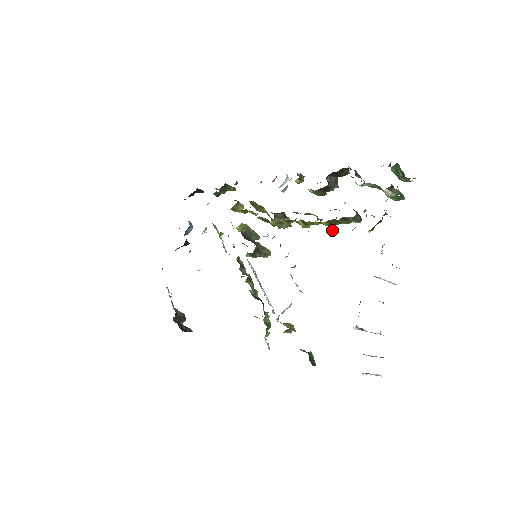
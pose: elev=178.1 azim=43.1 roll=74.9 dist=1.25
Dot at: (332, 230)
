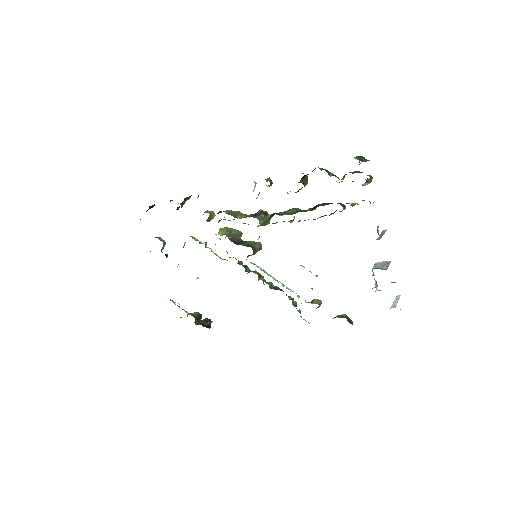
Dot at: occluded
